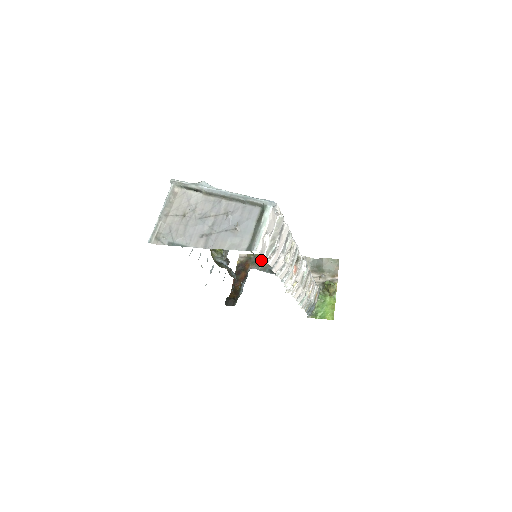
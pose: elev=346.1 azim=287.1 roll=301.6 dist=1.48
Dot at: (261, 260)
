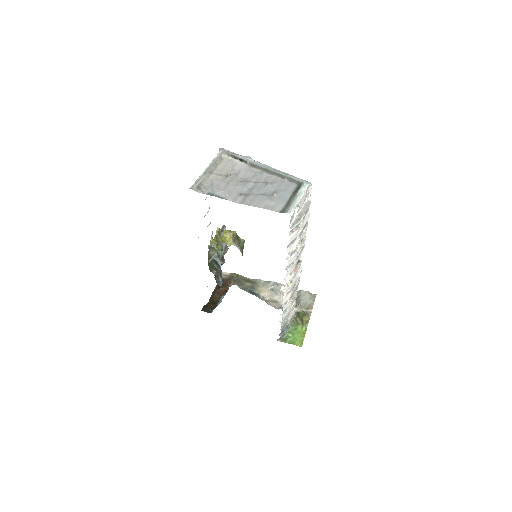
Dot at: (243, 281)
